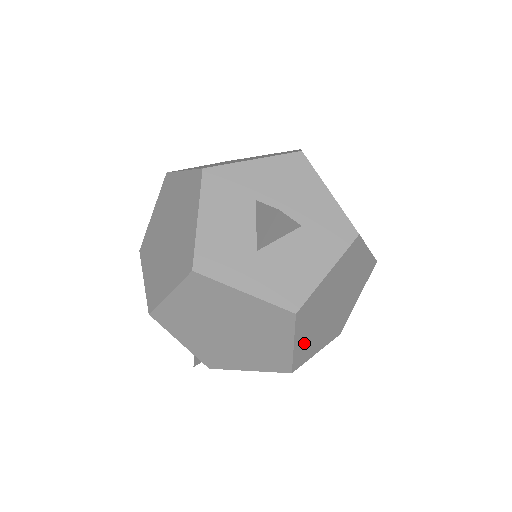
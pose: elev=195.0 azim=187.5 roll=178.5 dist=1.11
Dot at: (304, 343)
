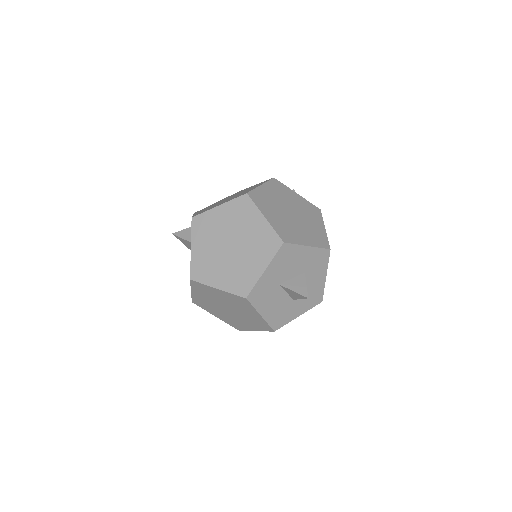
Dot at: occluded
